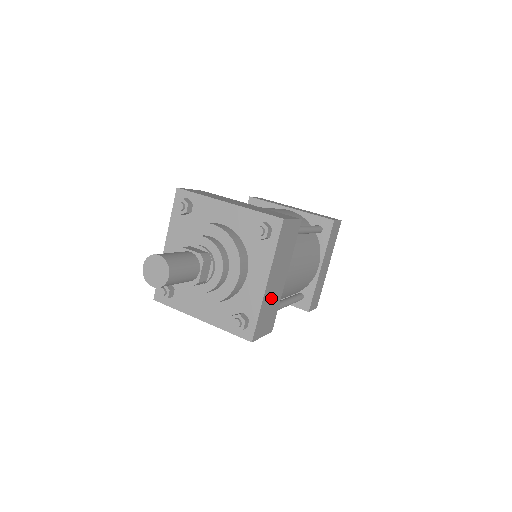
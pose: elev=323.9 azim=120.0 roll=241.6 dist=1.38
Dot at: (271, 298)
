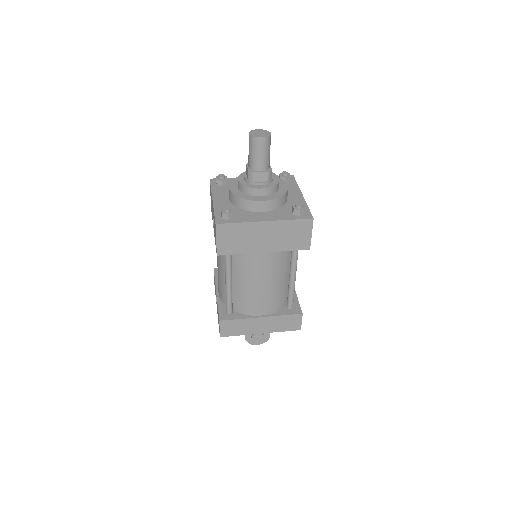
Dot at: occluded
